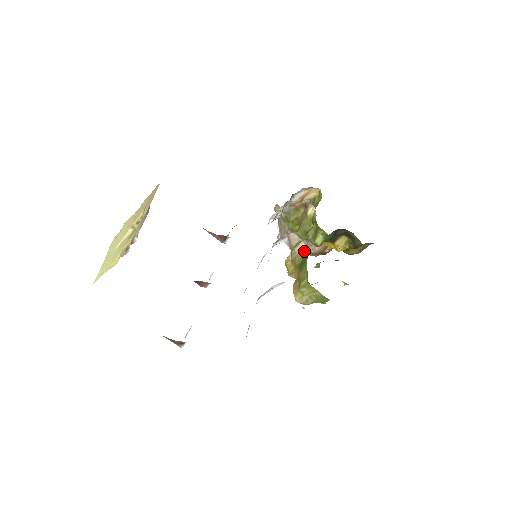
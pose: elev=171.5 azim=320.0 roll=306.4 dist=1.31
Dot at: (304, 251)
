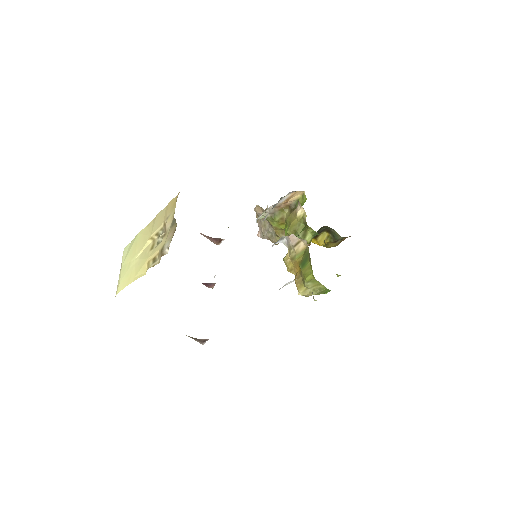
Dot at: (303, 250)
